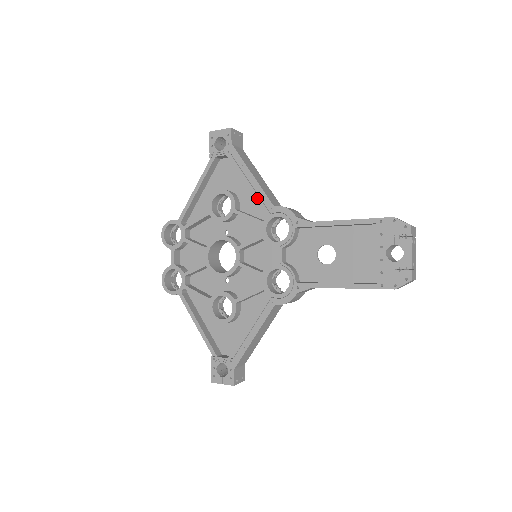
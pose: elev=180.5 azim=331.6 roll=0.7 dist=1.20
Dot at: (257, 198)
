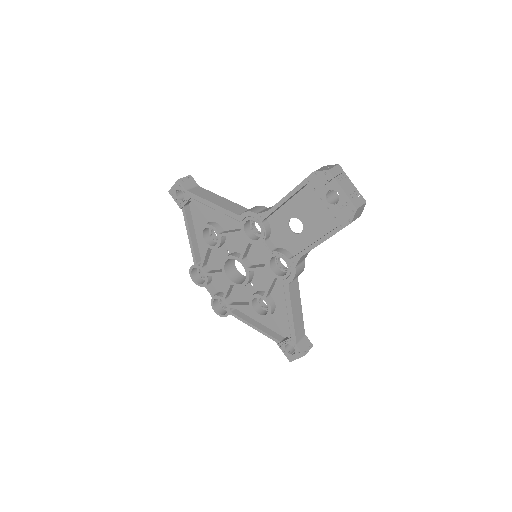
Dot at: (226, 217)
